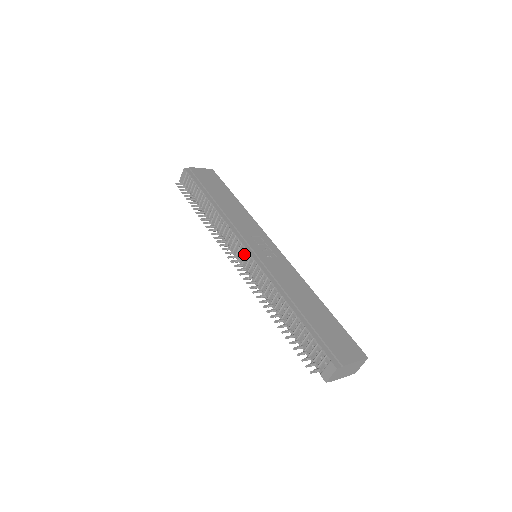
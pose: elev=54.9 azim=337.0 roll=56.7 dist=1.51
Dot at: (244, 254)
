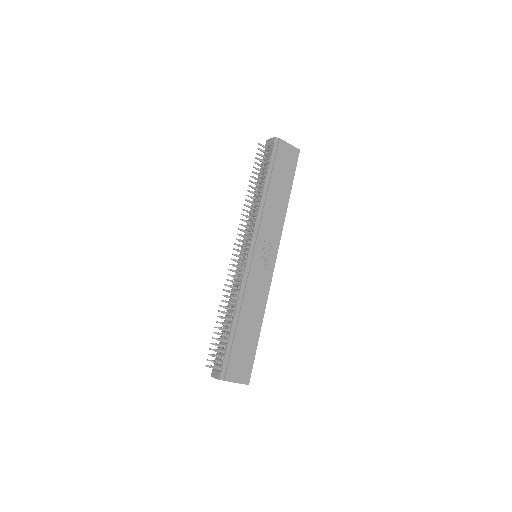
Dot at: (247, 251)
